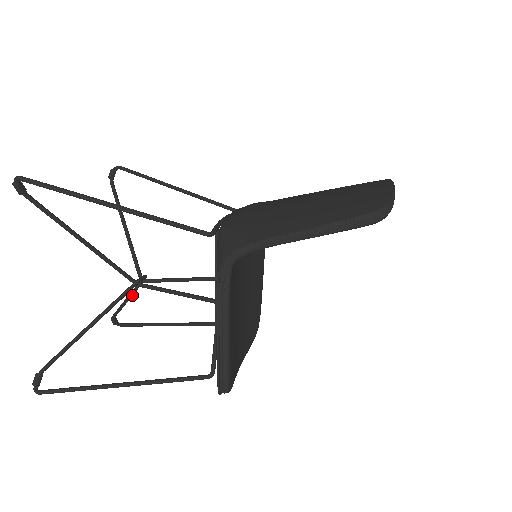
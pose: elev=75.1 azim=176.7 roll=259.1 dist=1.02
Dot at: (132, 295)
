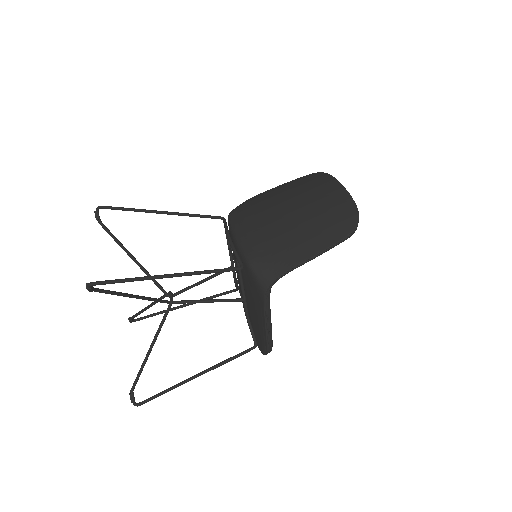
Dot at: (154, 304)
